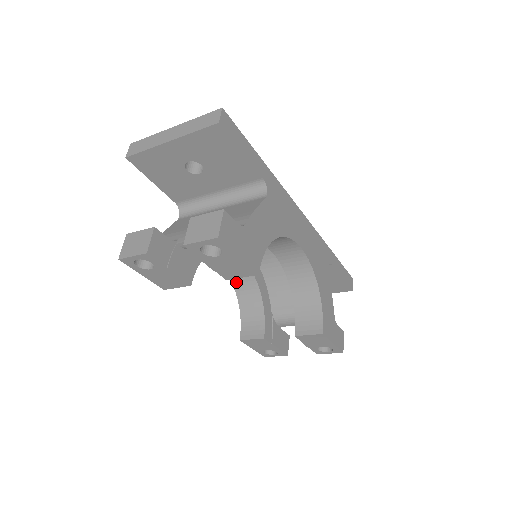
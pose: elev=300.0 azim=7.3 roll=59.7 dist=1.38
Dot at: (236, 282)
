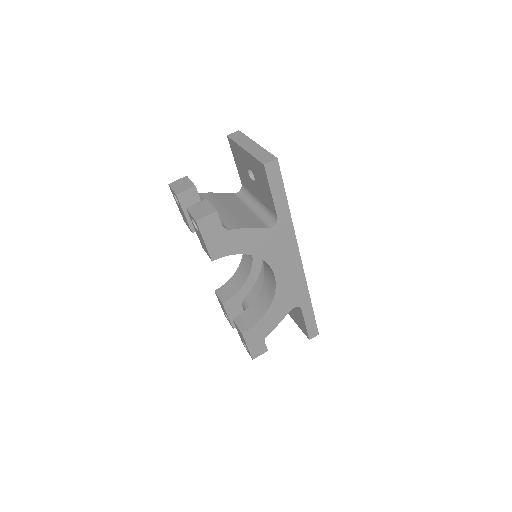
Dot at: (244, 259)
